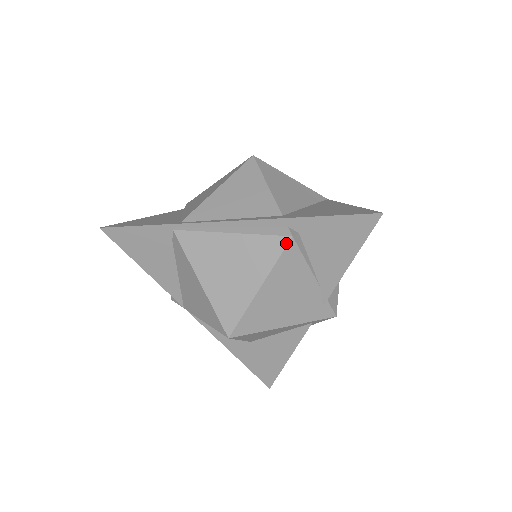
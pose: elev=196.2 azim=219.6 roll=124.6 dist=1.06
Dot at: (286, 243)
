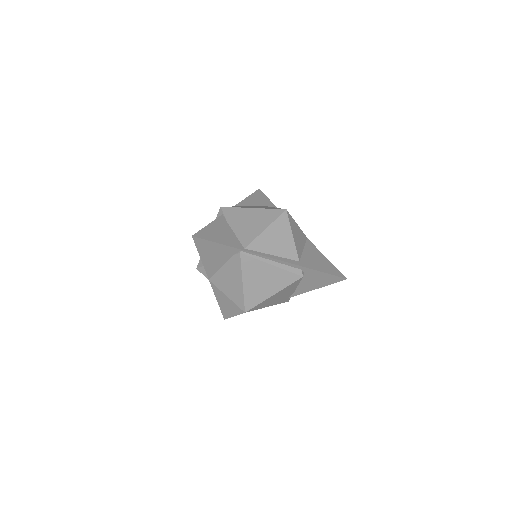
Dot at: (298, 279)
